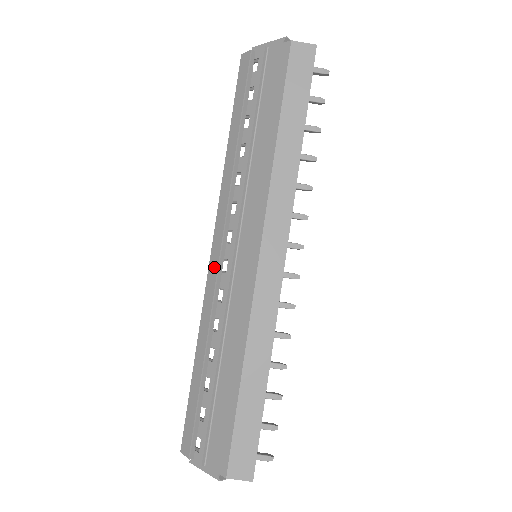
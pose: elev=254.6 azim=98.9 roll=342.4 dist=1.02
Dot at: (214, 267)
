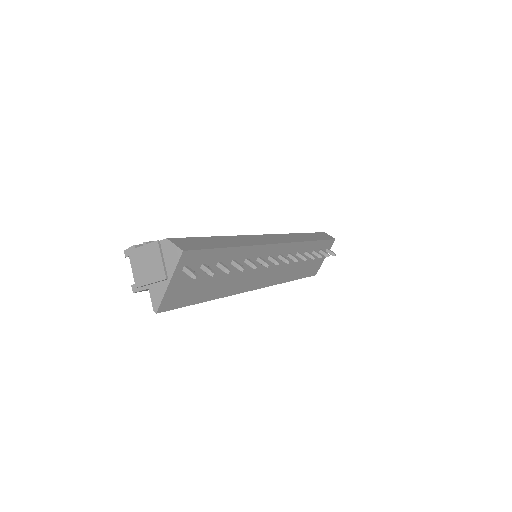
Dot at: occluded
